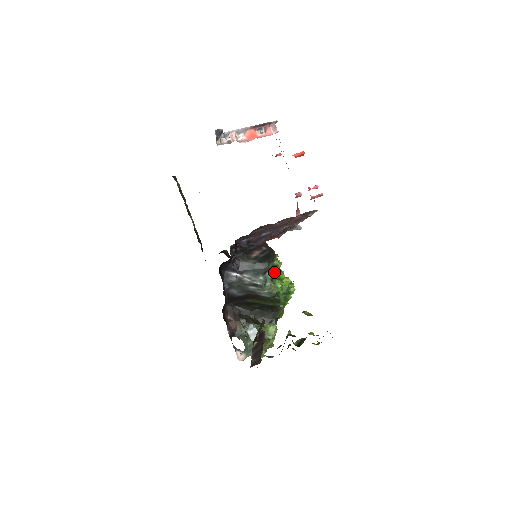
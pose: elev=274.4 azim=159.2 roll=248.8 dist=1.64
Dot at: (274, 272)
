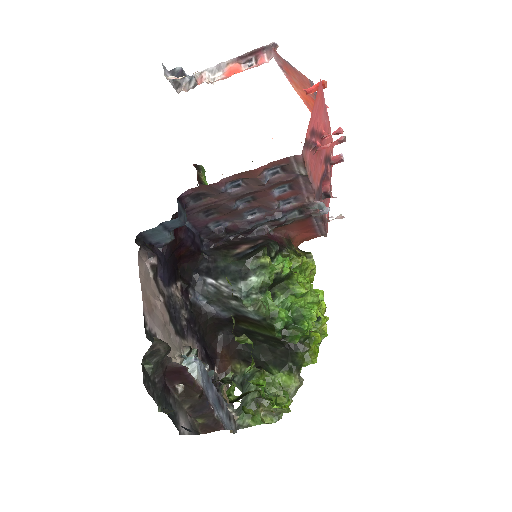
Dot at: (265, 277)
